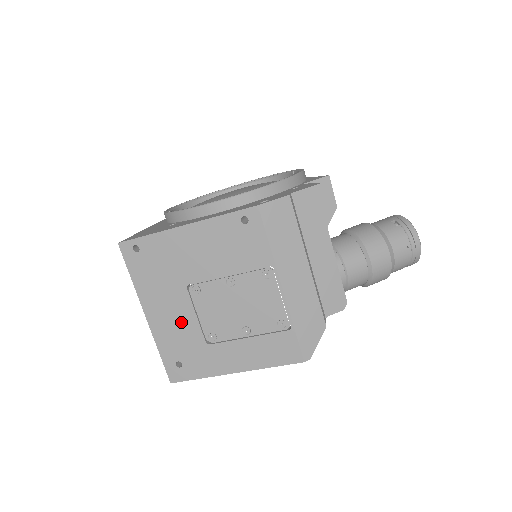
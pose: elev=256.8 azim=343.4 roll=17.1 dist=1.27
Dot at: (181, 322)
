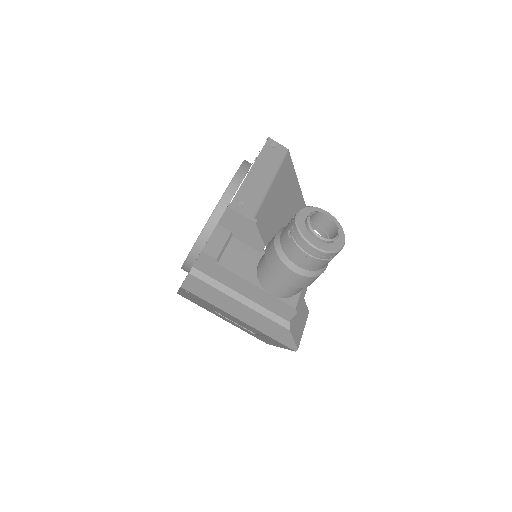
Dot at: (235, 324)
